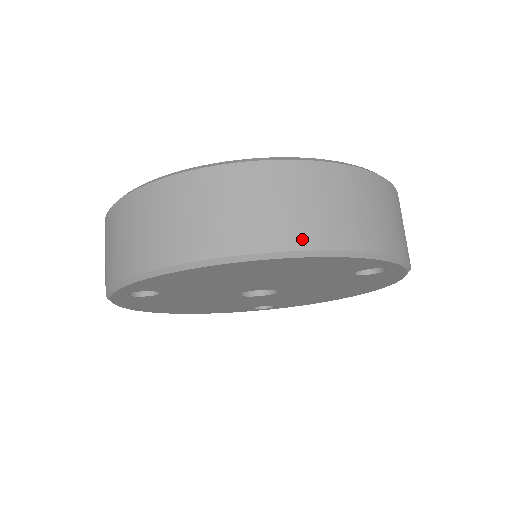
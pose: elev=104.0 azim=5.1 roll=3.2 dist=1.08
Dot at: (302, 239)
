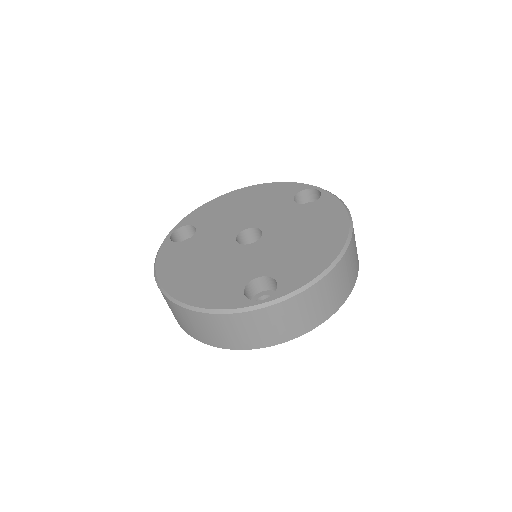
Dot at: (198, 338)
